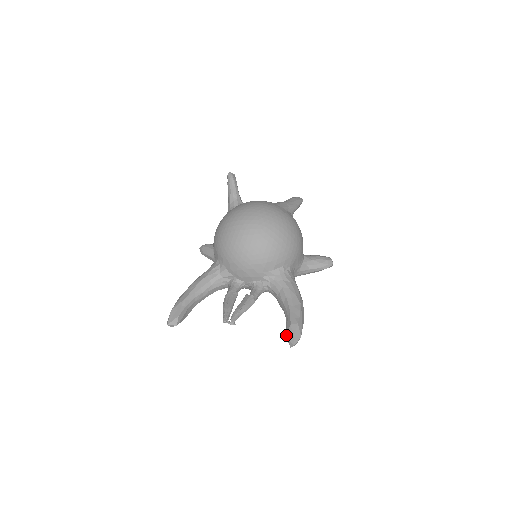
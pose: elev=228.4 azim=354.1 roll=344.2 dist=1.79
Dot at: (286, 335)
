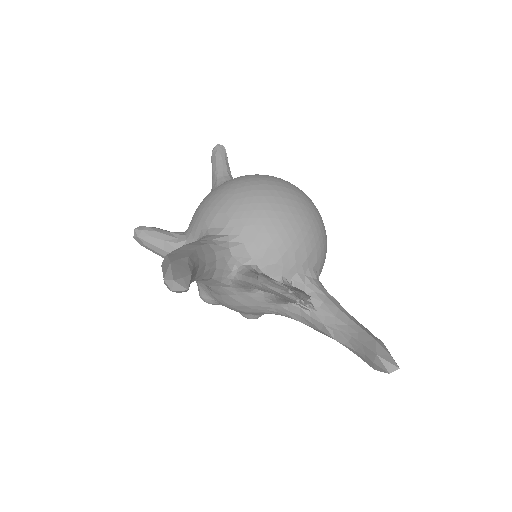
Dot at: (377, 353)
